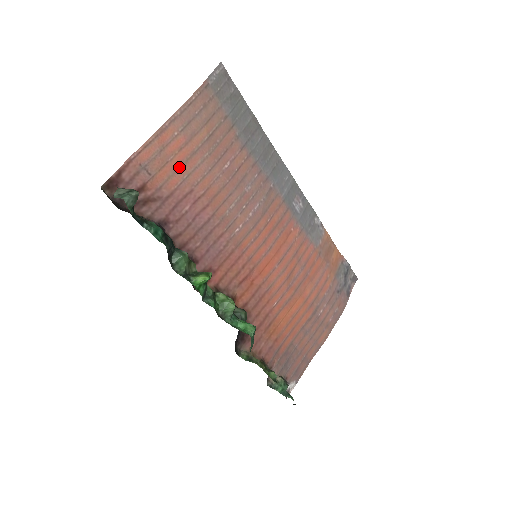
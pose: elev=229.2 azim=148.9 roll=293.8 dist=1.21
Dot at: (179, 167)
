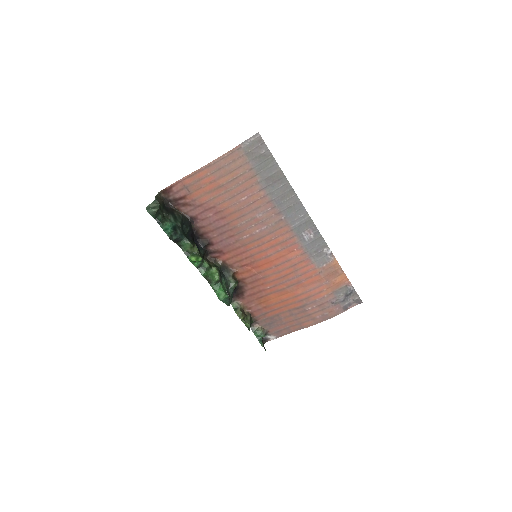
Dot at: (209, 192)
